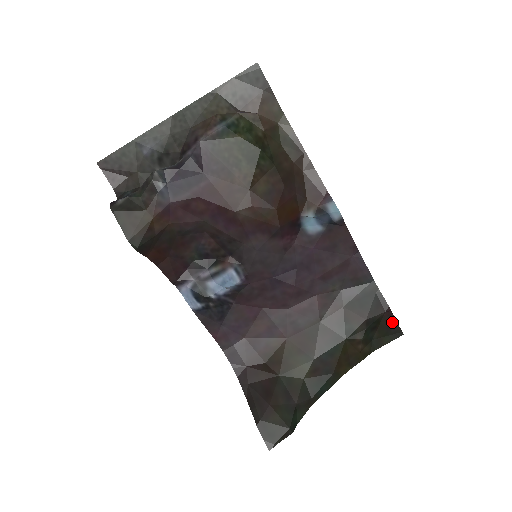
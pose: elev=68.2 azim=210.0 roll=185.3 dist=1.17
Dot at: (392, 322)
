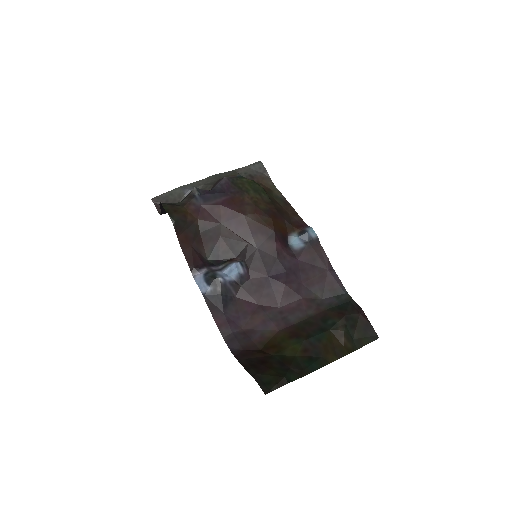
Dot at: (367, 324)
